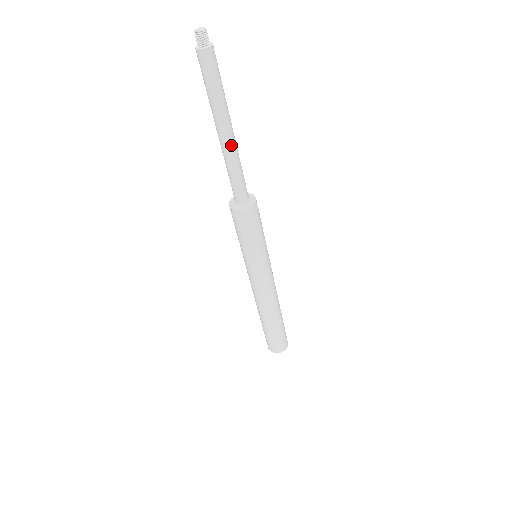
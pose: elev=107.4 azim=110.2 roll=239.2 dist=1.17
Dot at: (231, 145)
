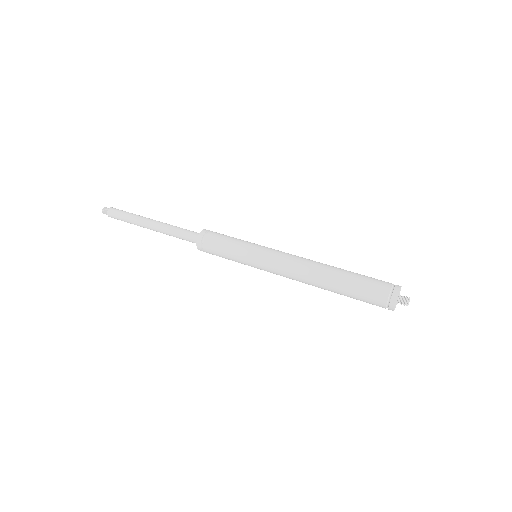
Dot at: (160, 222)
